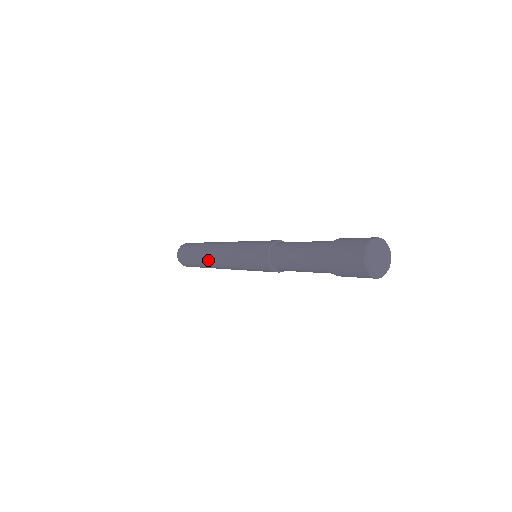
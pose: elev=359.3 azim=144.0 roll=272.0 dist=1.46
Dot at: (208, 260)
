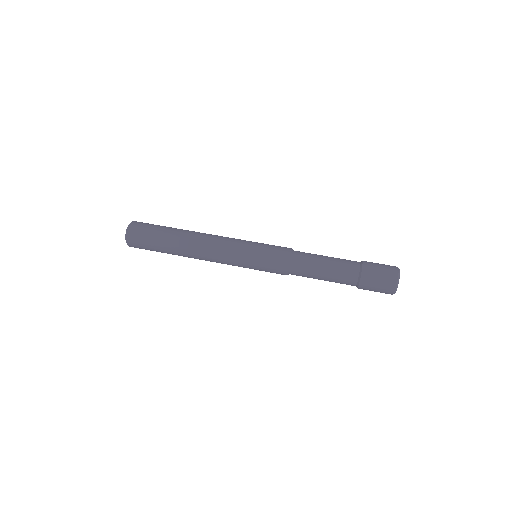
Dot at: (191, 256)
